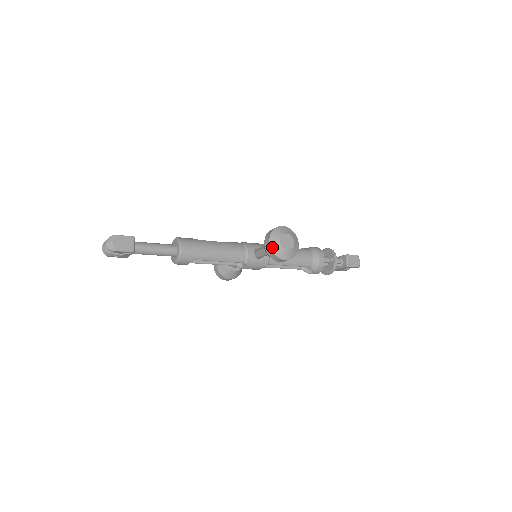
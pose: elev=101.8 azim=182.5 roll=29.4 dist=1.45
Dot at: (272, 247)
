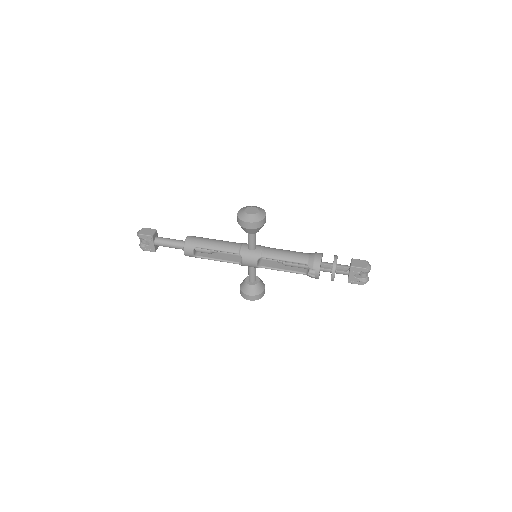
Dot at: (238, 214)
